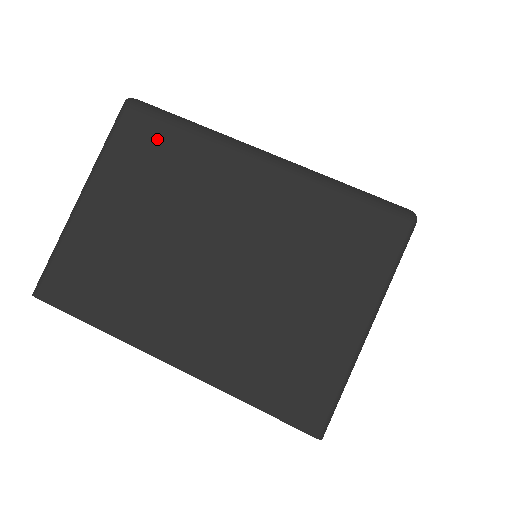
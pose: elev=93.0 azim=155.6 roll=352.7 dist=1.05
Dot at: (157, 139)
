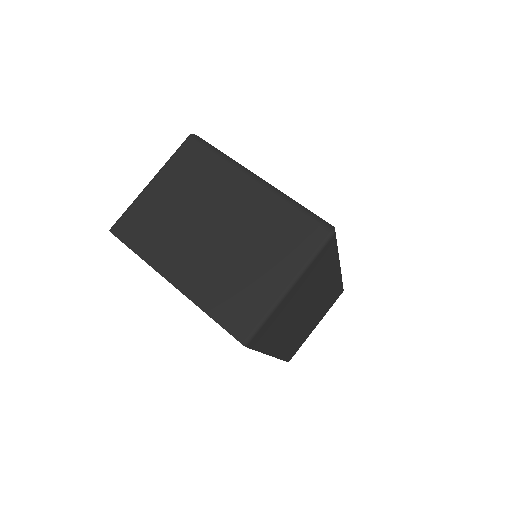
Dot at: (201, 159)
